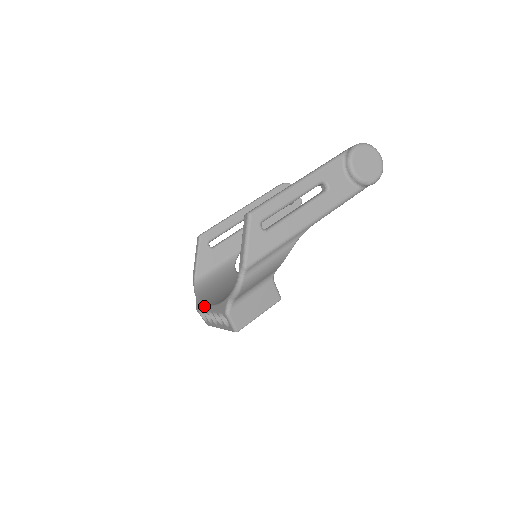
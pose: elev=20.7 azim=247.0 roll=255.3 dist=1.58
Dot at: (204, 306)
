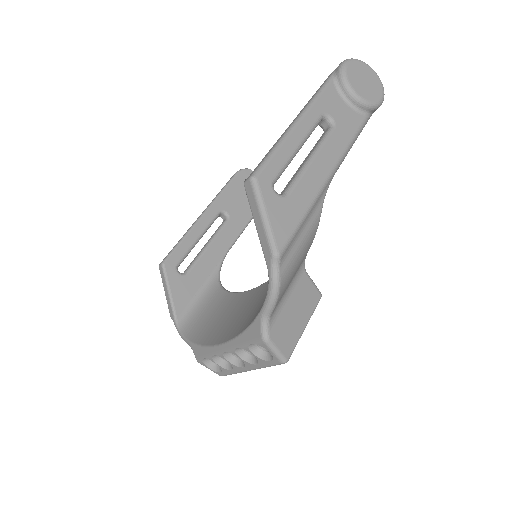
Dot at: (212, 349)
